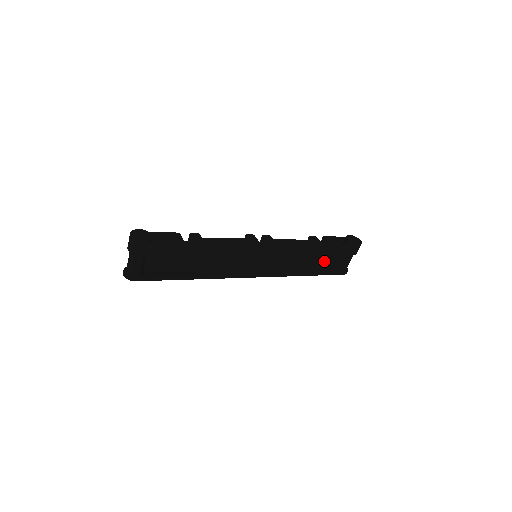
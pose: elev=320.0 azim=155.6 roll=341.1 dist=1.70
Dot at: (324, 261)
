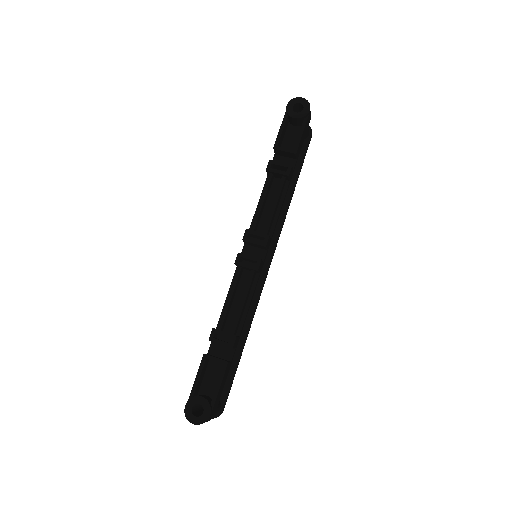
Dot at: occluded
